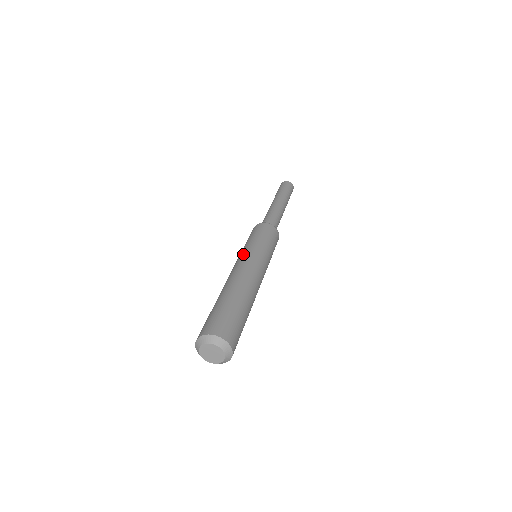
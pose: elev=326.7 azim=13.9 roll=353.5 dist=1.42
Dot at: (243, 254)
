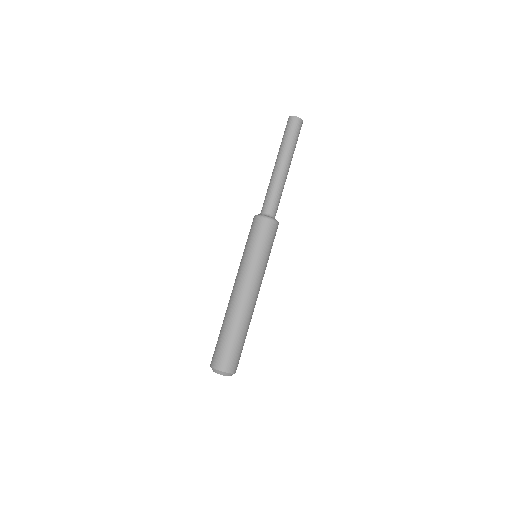
Dot at: (257, 273)
